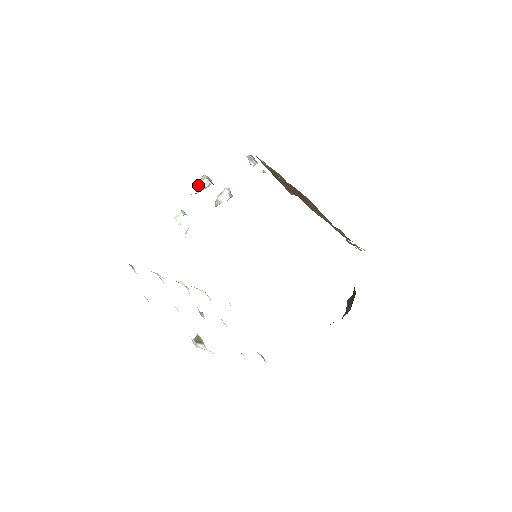
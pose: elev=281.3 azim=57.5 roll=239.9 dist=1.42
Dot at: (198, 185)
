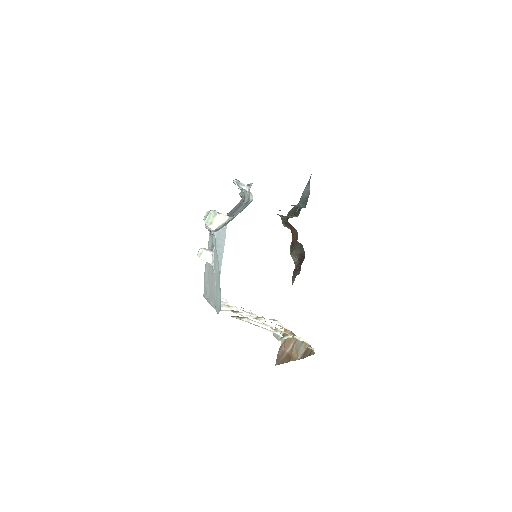
Dot at: (214, 221)
